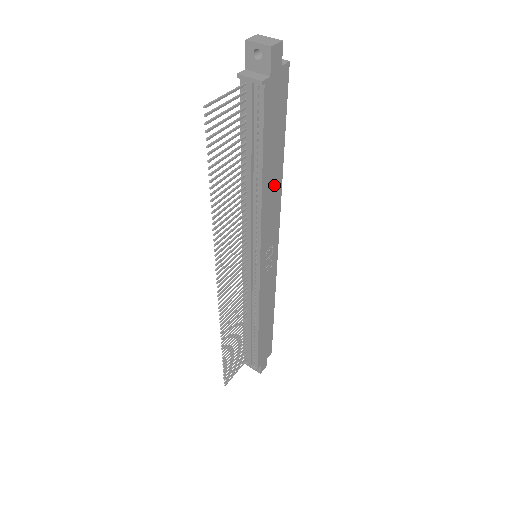
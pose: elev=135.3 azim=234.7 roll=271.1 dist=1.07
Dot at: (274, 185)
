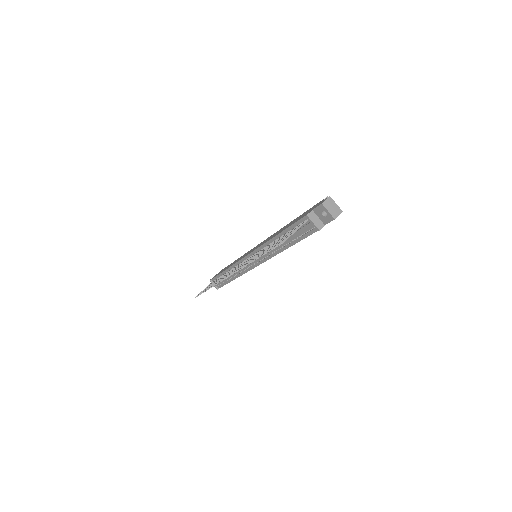
Dot at: occluded
